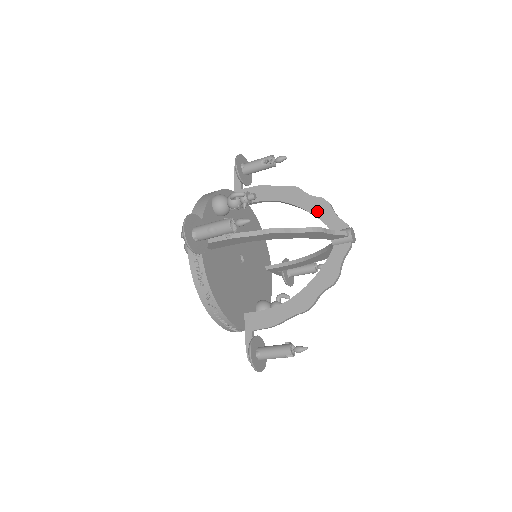
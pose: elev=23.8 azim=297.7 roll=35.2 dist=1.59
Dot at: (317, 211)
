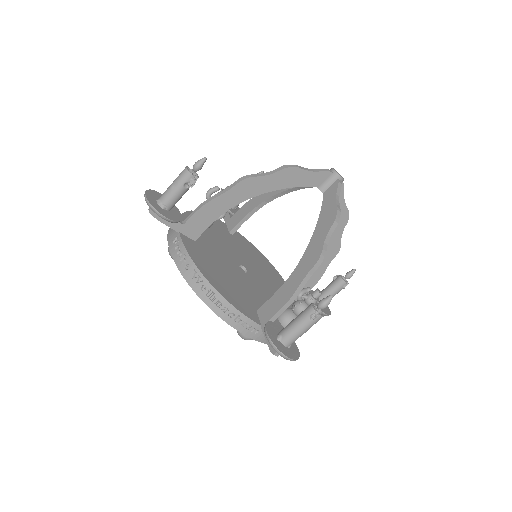
Dot at: occluded
